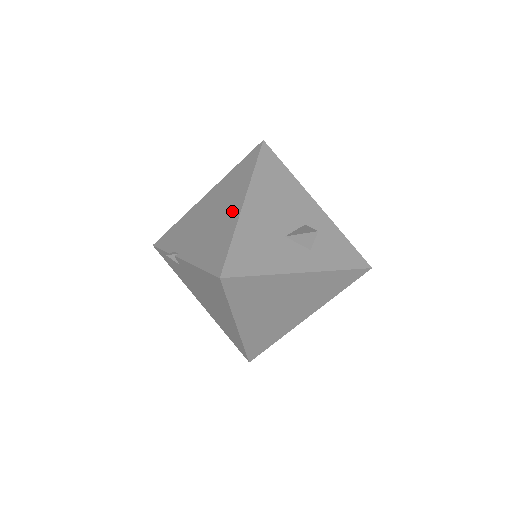
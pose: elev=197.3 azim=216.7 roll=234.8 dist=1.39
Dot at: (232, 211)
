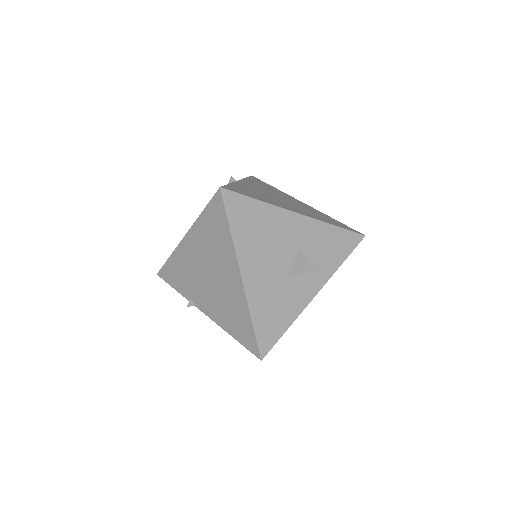
Dot at: (234, 284)
